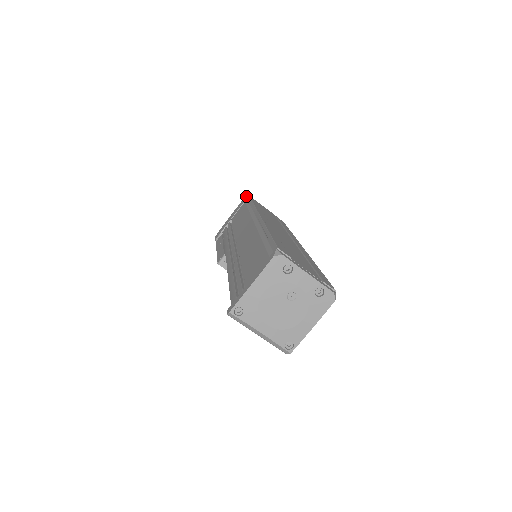
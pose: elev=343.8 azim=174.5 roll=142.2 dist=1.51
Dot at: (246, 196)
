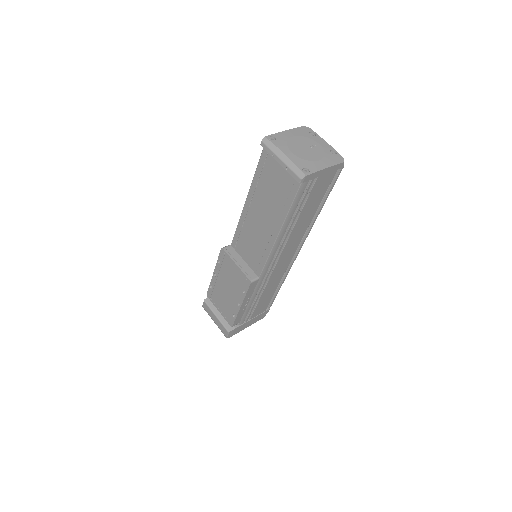
Dot at: occluded
